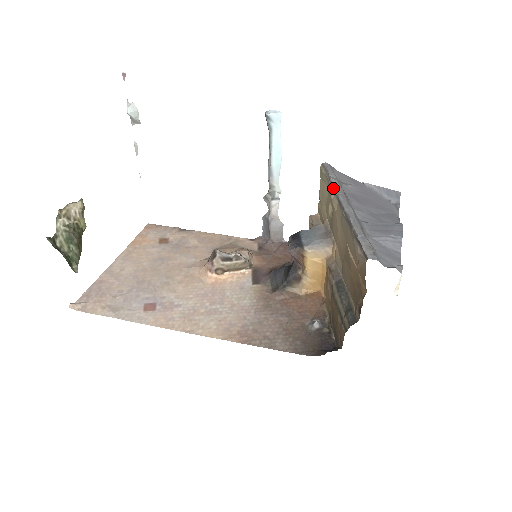
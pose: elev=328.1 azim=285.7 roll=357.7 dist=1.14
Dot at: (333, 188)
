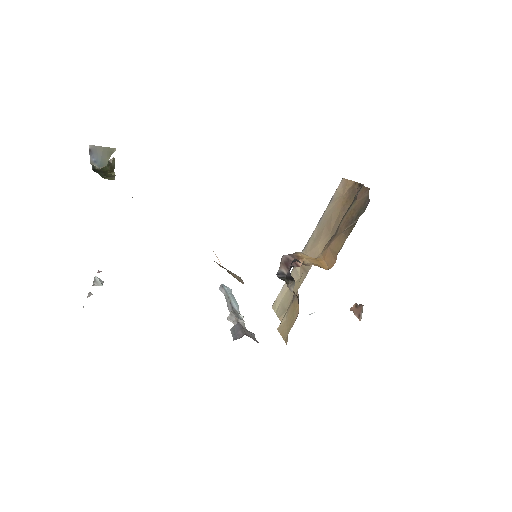
Dot at: occluded
